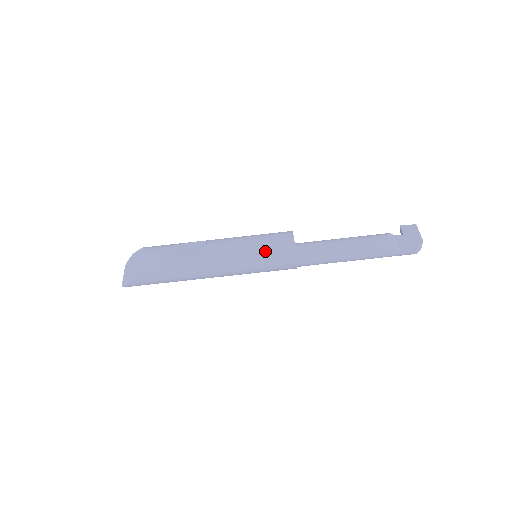
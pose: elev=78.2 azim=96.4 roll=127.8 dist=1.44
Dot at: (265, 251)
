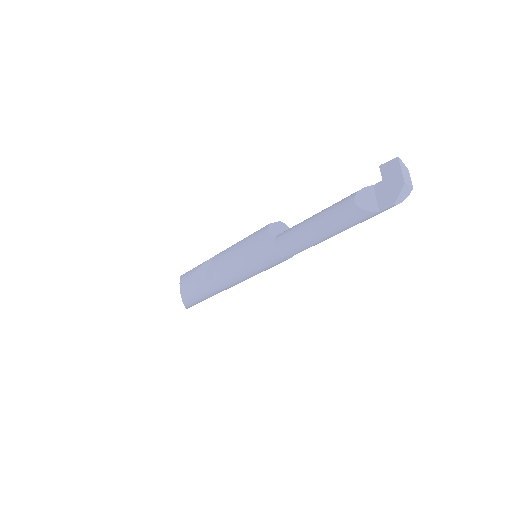
Dot at: (250, 258)
